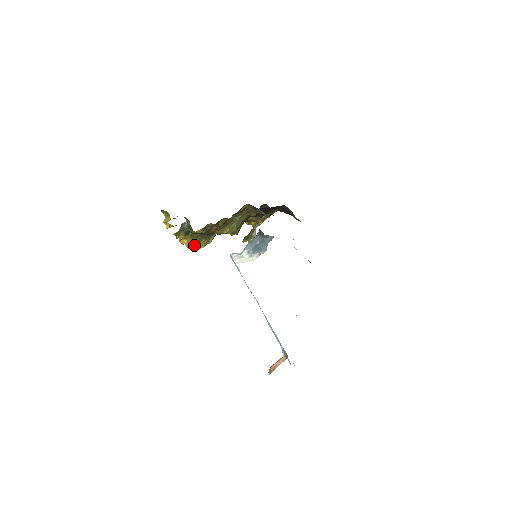
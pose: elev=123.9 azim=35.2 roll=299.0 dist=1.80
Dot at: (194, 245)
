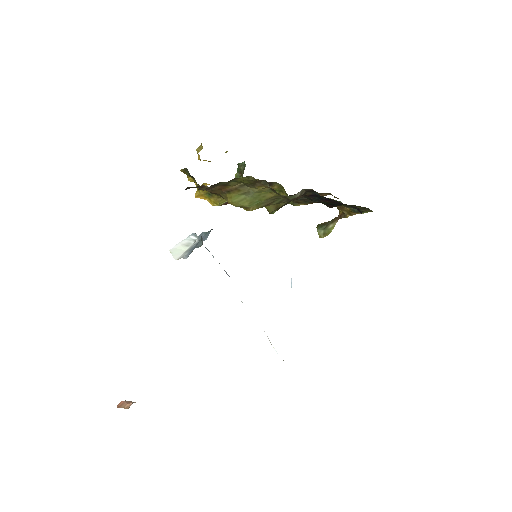
Dot at: (205, 196)
